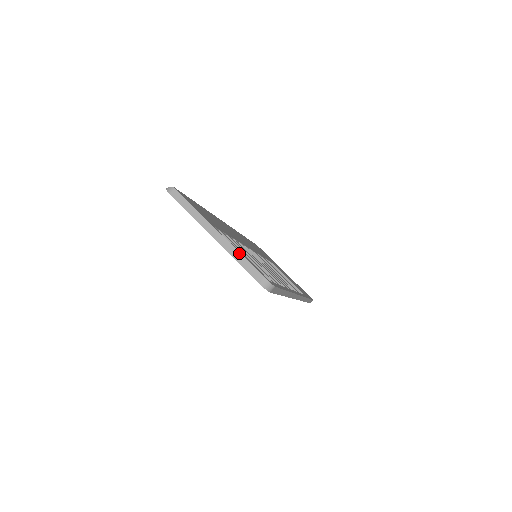
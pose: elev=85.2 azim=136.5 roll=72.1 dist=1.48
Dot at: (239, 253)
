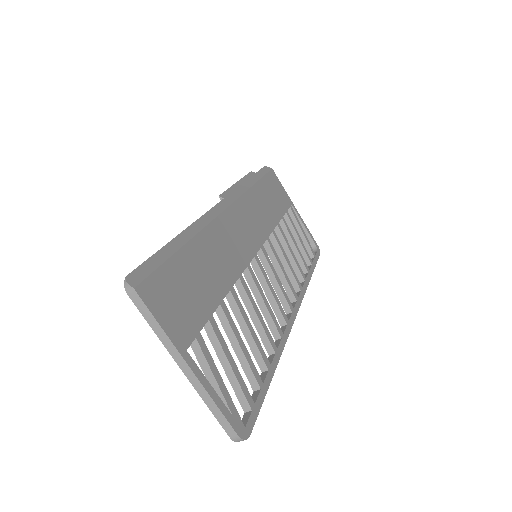
Dot at: (212, 400)
